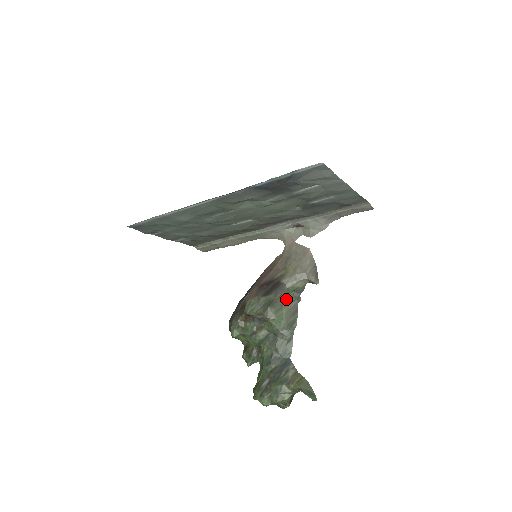
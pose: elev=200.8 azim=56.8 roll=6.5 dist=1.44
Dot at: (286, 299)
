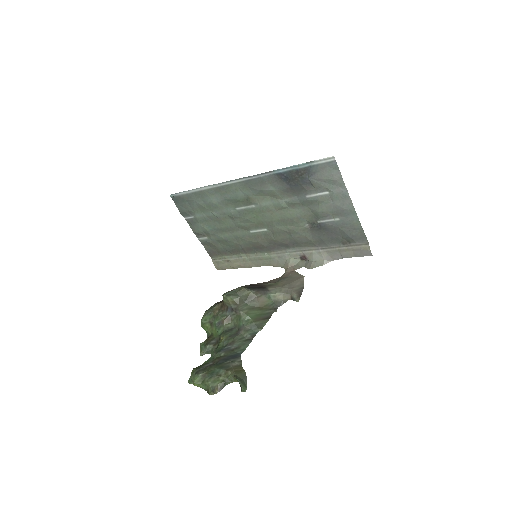
Dot at: (264, 304)
